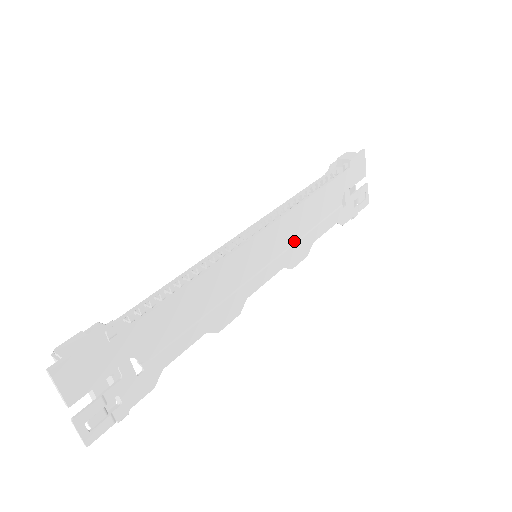
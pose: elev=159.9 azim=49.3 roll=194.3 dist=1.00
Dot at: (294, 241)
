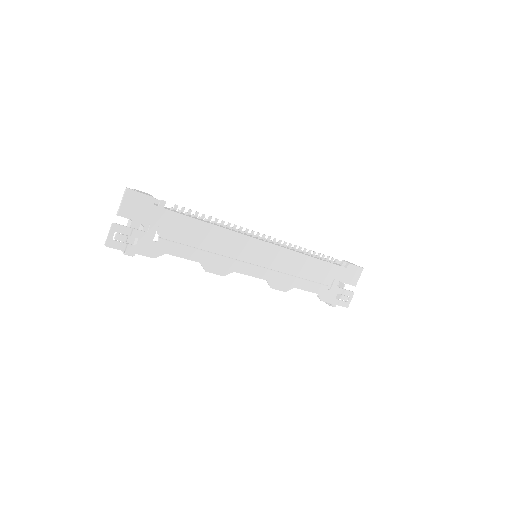
Dot at: (283, 272)
